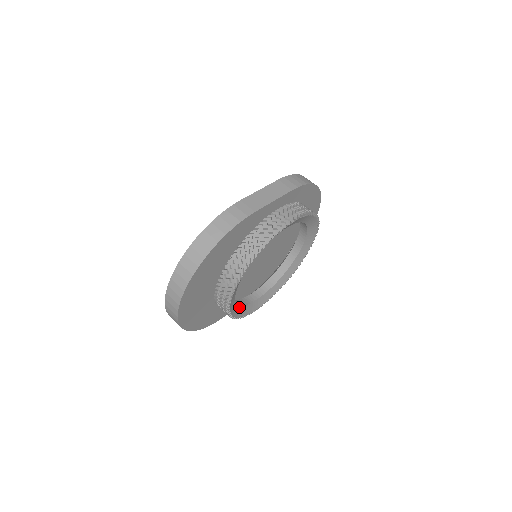
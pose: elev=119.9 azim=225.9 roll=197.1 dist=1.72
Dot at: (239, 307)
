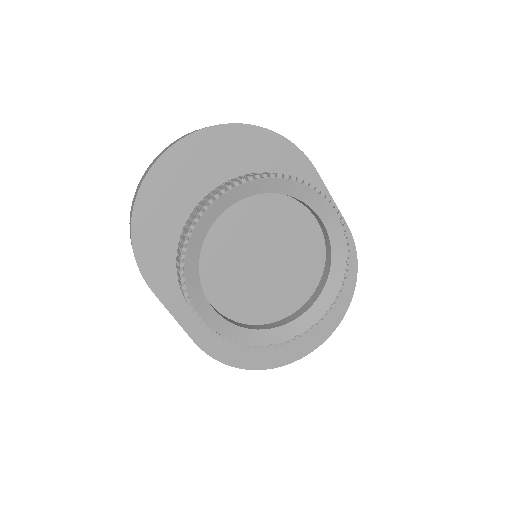
Dot at: (198, 253)
